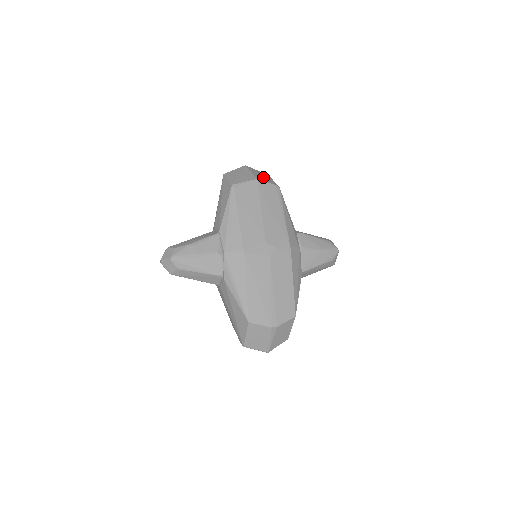
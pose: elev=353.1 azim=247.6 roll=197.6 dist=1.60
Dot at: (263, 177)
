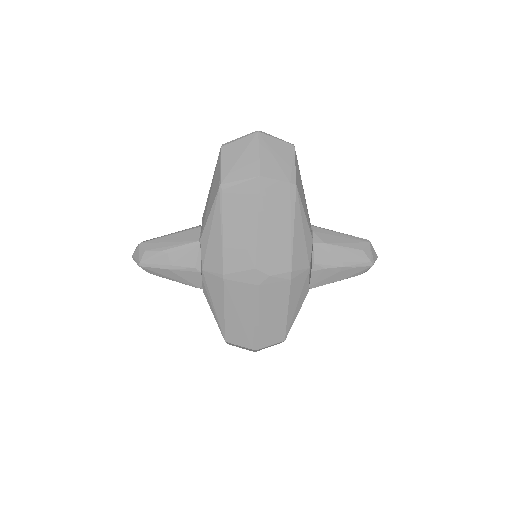
Dot at: (276, 163)
